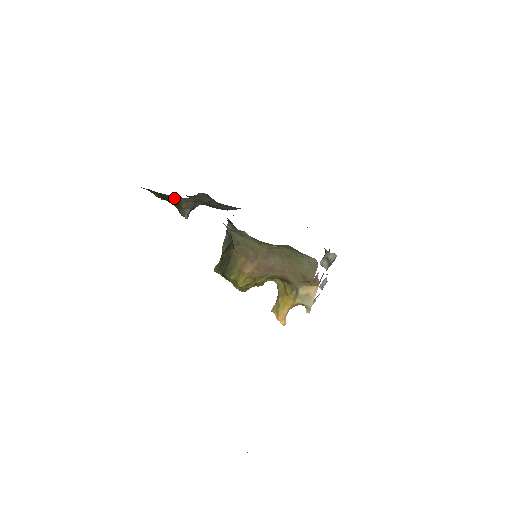
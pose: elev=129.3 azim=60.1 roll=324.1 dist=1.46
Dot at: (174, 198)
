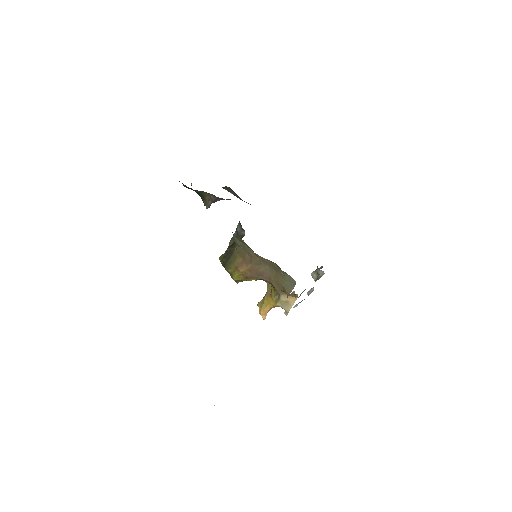
Dot at: (199, 191)
